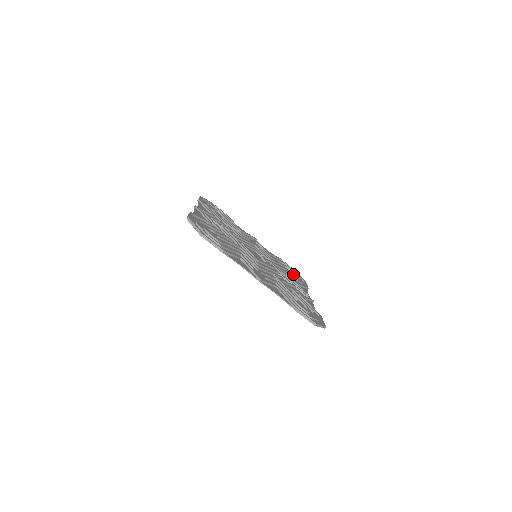
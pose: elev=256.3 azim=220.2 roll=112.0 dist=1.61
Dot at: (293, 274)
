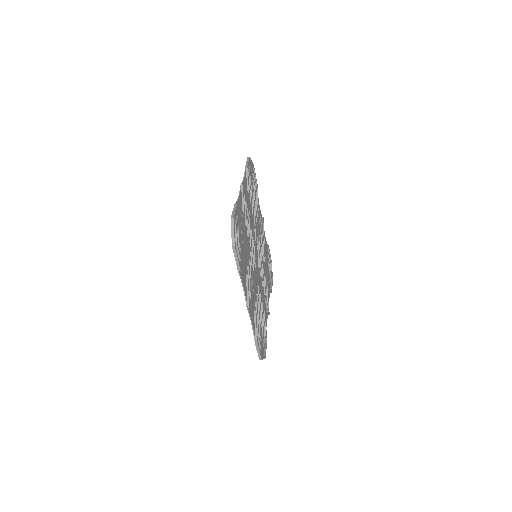
Dot at: (253, 181)
